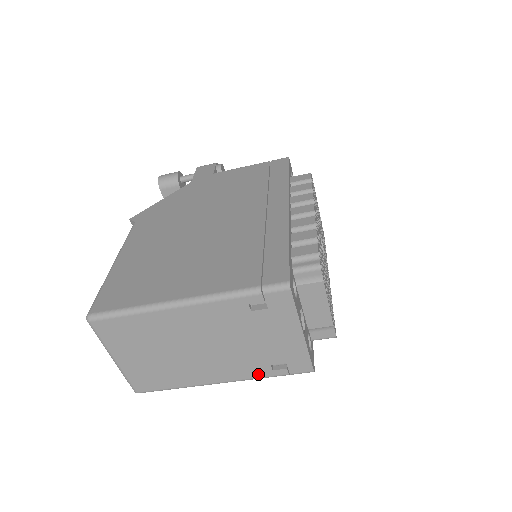
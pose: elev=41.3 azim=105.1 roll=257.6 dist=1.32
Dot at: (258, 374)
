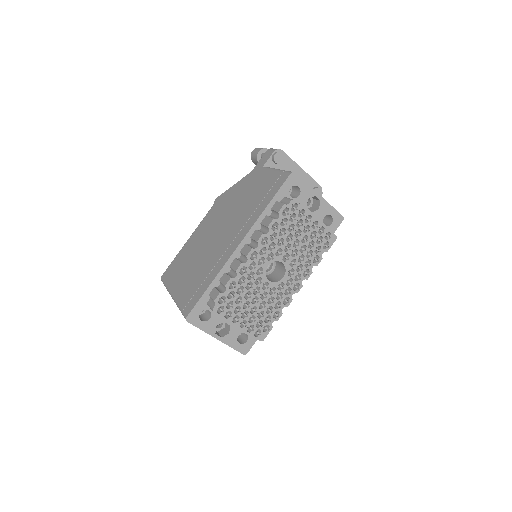
Dot at: occluded
